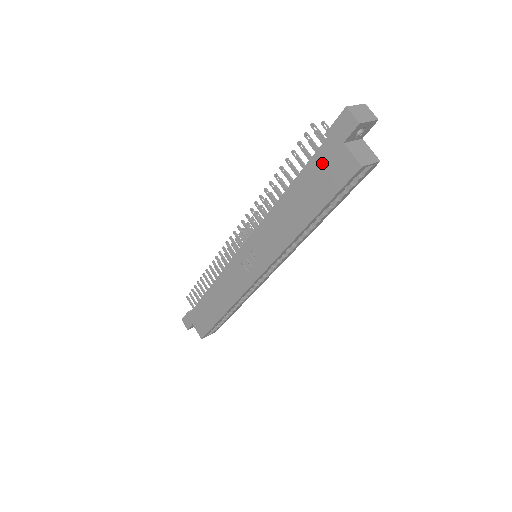
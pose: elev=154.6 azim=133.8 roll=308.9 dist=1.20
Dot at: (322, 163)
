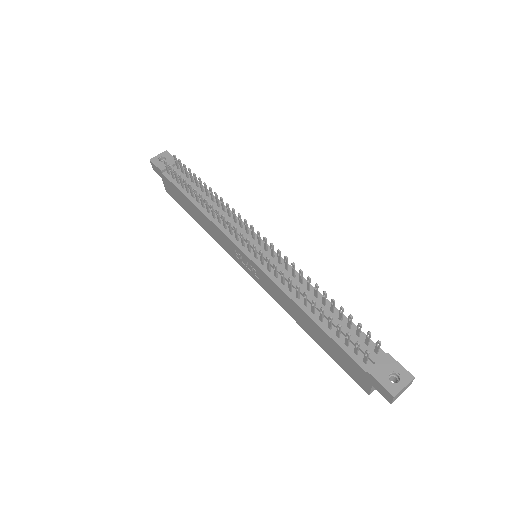
Dot at: (350, 362)
